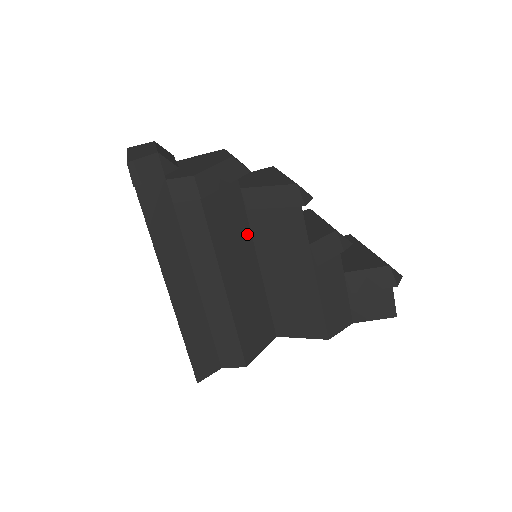
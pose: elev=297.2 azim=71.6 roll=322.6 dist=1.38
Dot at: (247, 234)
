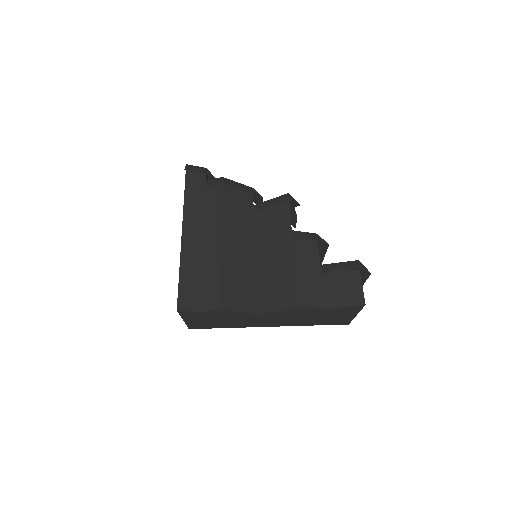
Dot at: (251, 231)
